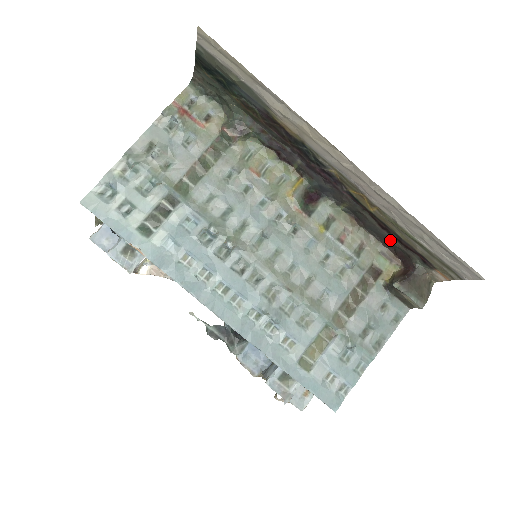
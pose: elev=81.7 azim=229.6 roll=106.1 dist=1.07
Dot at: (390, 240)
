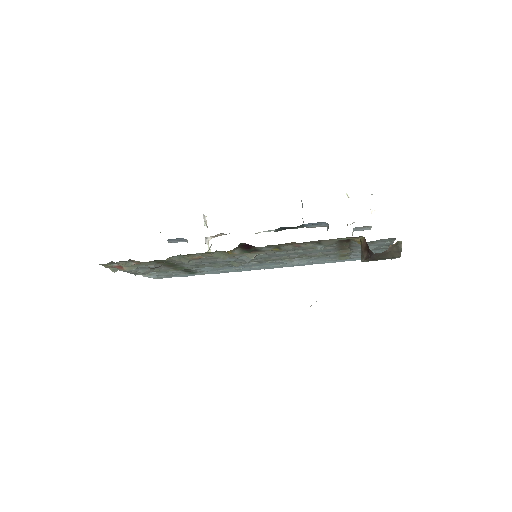
Dot at: occluded
